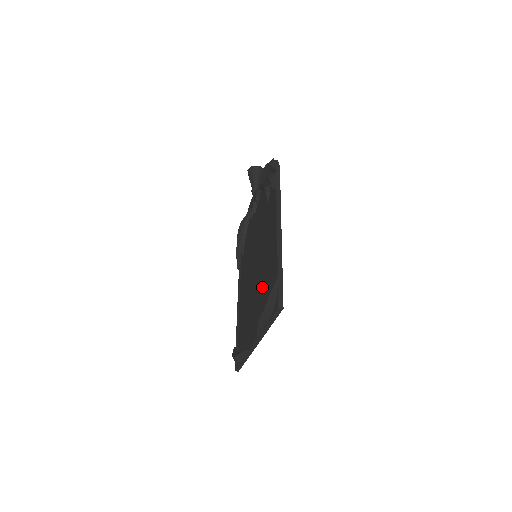
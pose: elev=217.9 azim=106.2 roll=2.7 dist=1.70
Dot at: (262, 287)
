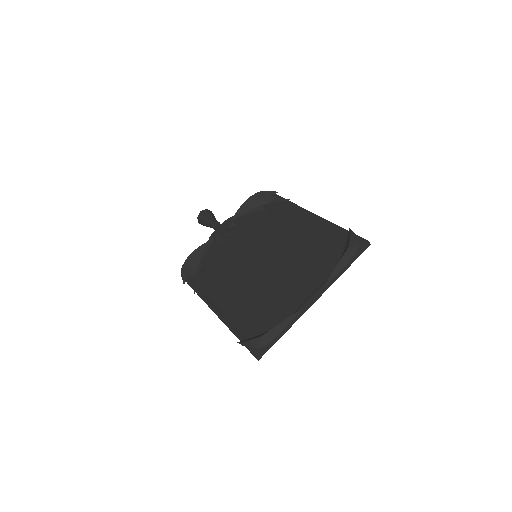
Dot at: (302, 259)
